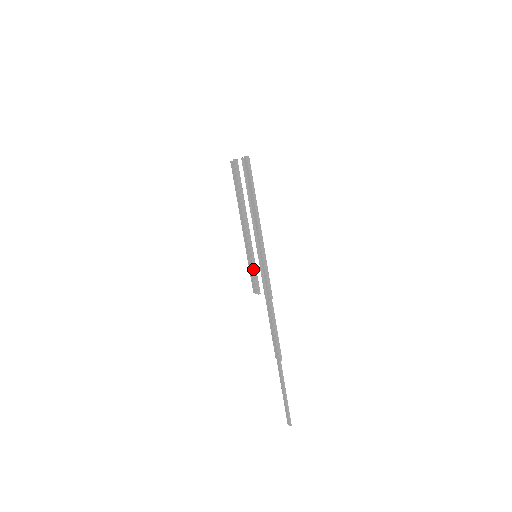
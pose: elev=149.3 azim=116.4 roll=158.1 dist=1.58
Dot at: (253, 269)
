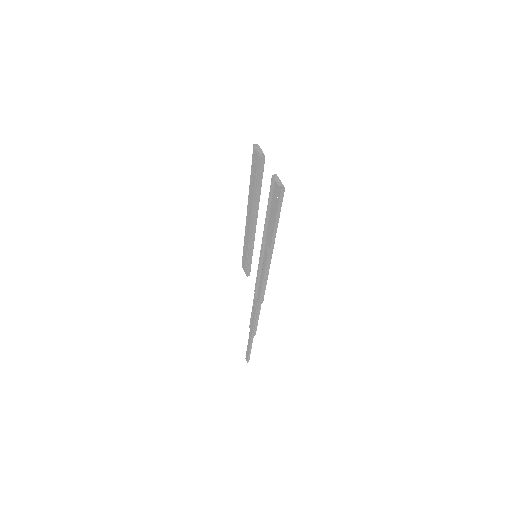
Dot at: (248, 258)
